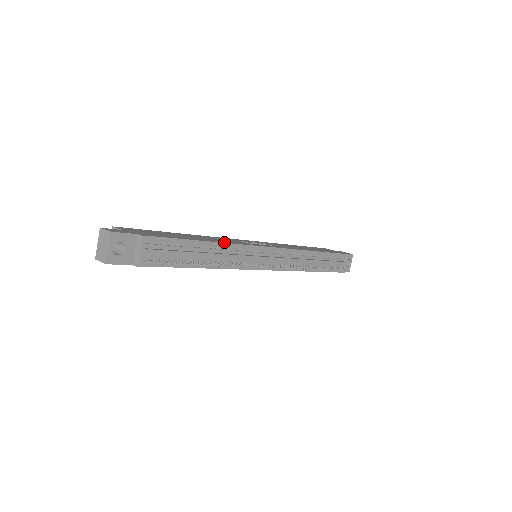
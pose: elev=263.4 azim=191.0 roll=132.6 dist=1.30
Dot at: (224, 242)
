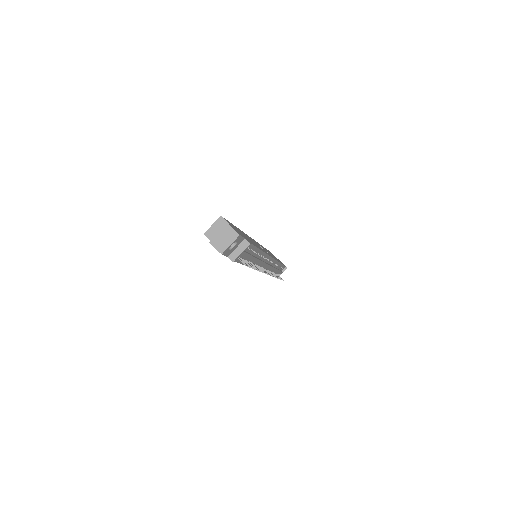
Dot at: (262, 250)
